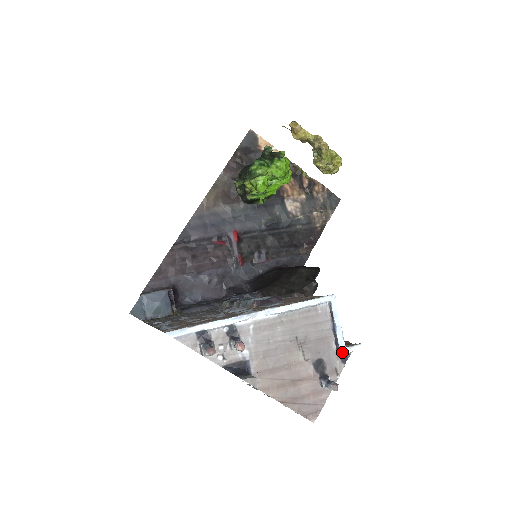
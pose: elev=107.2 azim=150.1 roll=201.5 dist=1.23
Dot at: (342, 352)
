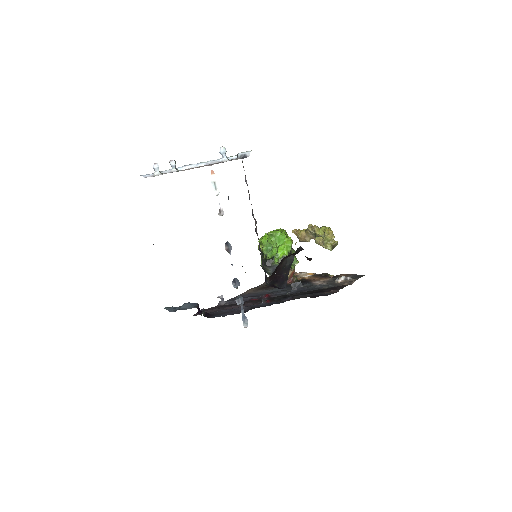
Dot at: (238, 154)
